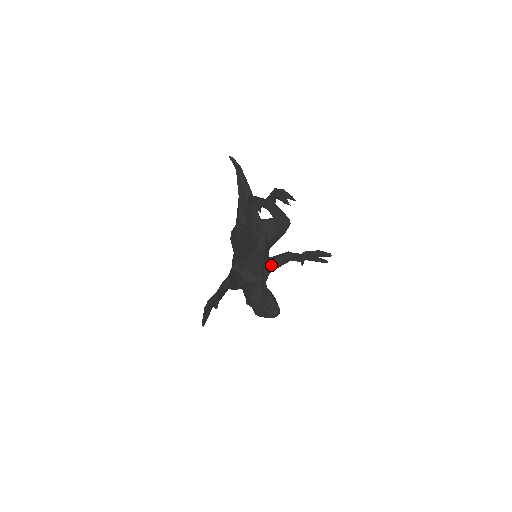
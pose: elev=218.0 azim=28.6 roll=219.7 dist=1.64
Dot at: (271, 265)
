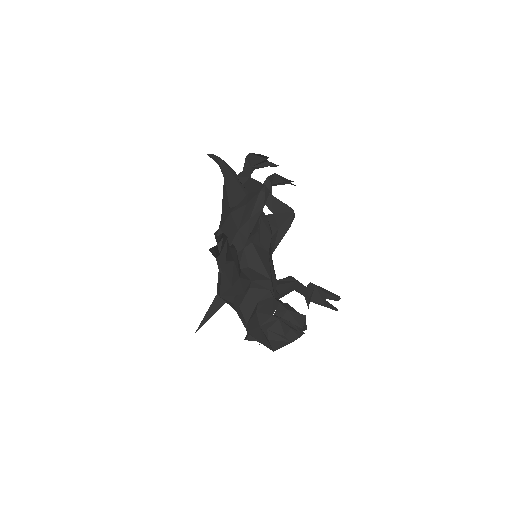
Dot at: occluded
